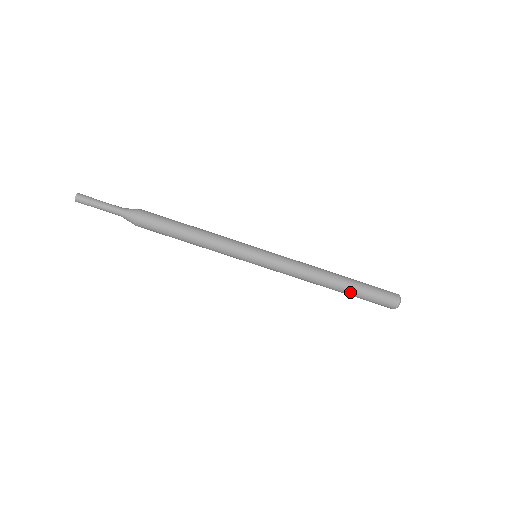
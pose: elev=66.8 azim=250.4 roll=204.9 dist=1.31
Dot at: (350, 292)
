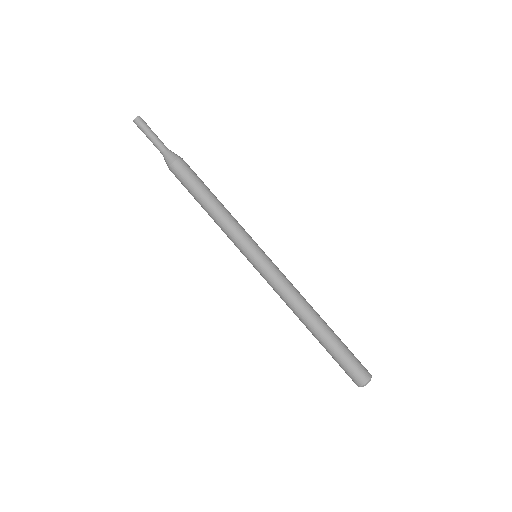
Dot at: (325, 341)
